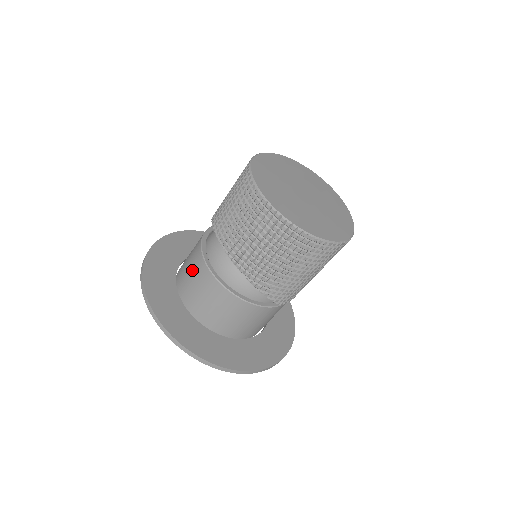
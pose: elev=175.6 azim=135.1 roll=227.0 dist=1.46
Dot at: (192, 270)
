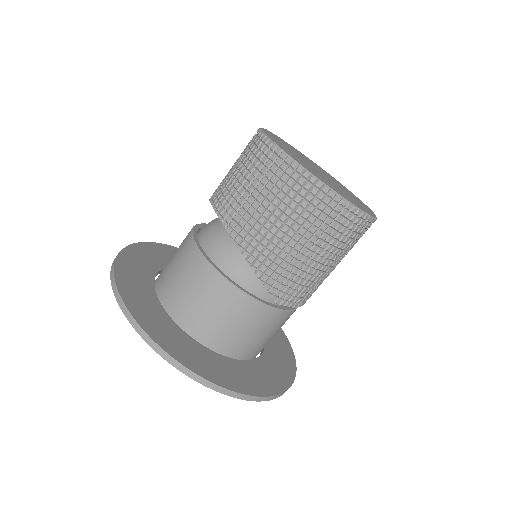
Dot at: (176, 254)
